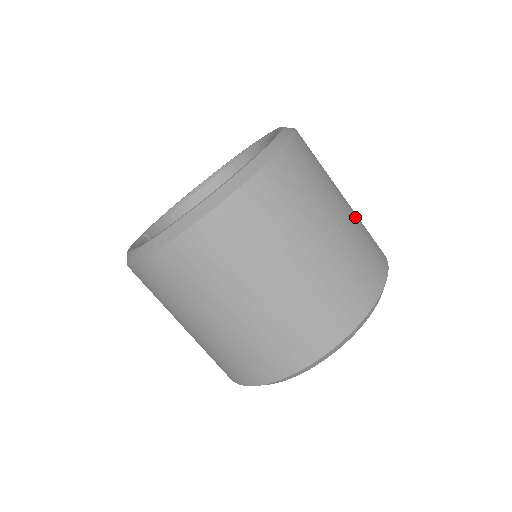
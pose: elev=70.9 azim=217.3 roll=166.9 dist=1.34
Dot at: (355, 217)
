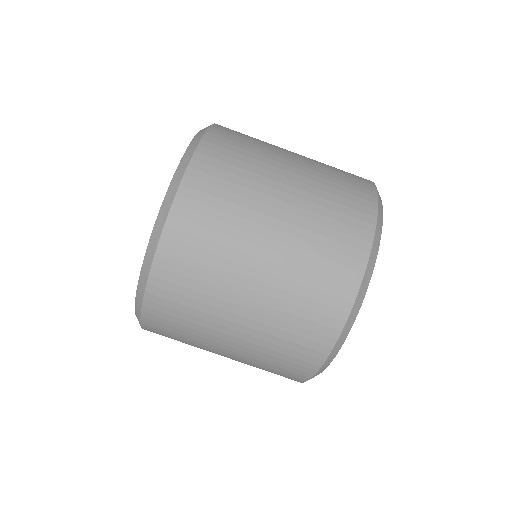
Dot at: occluded
